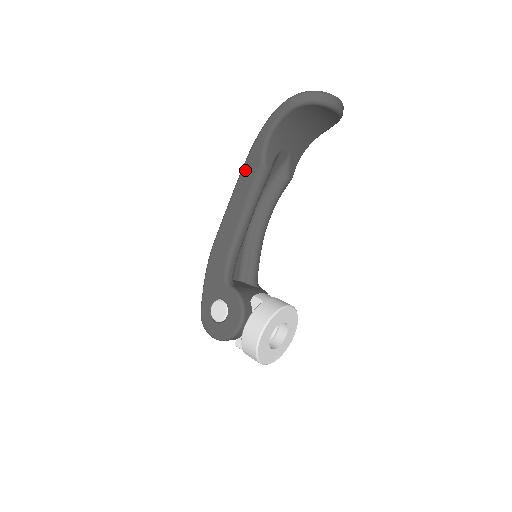
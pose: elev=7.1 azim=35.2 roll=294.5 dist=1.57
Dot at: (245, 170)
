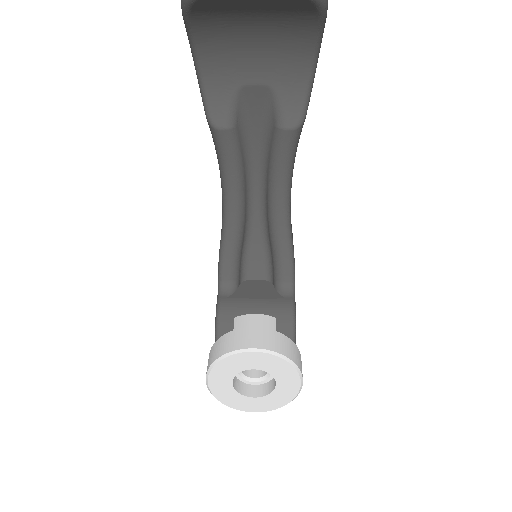
Dot at: occluded
